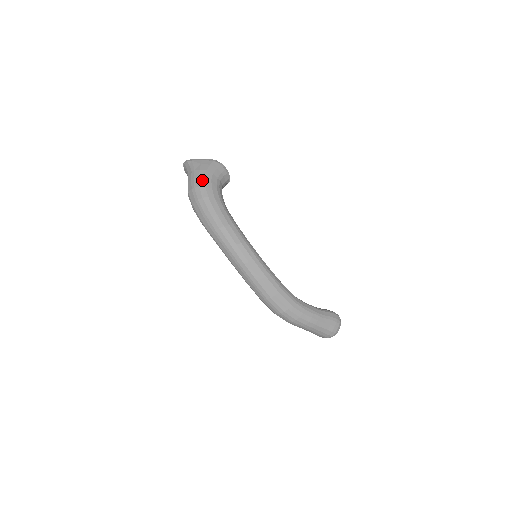
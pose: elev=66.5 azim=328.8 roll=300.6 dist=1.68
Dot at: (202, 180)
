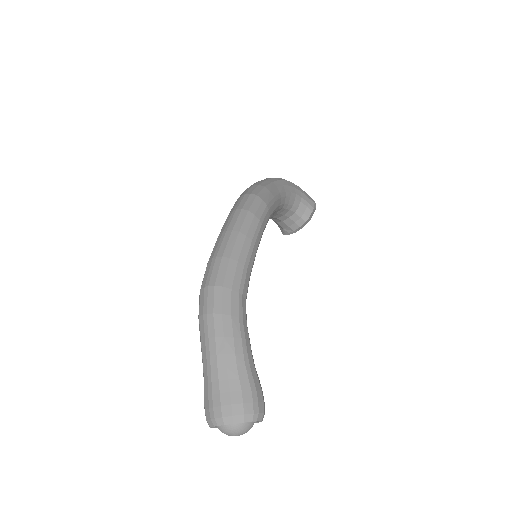
Dot at: occluded
